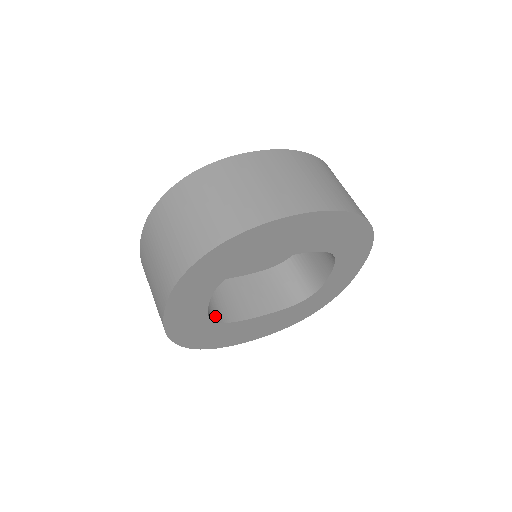
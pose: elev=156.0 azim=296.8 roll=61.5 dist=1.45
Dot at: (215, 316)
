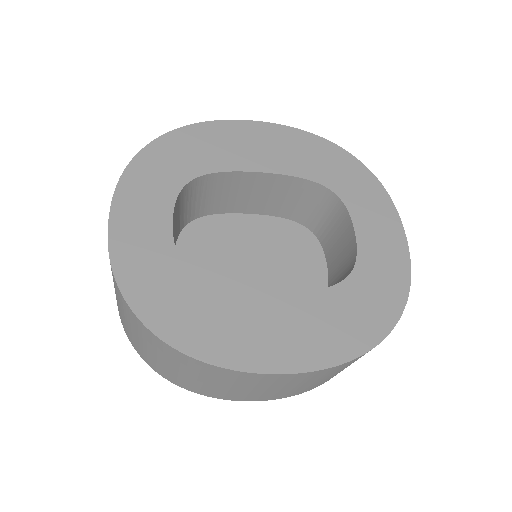
Dot at: occluded
